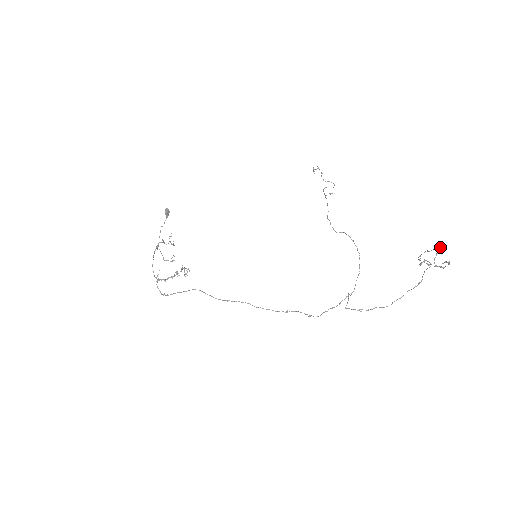
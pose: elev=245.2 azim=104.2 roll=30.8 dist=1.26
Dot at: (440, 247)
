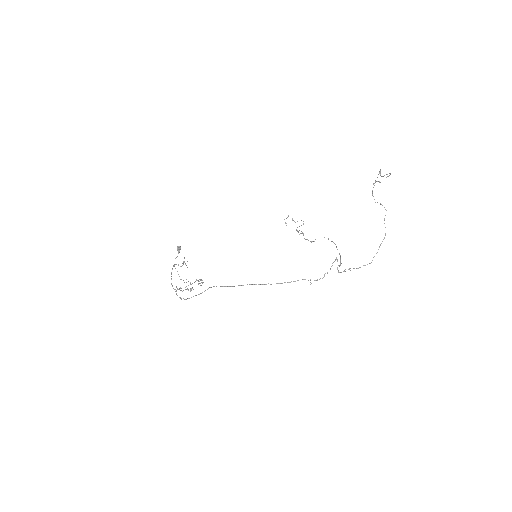
Dot at: occluded
